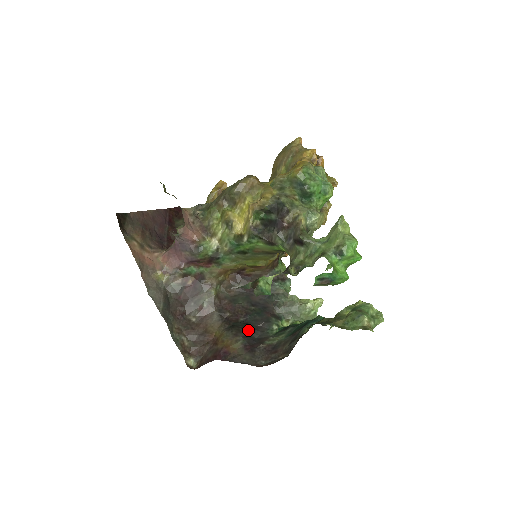
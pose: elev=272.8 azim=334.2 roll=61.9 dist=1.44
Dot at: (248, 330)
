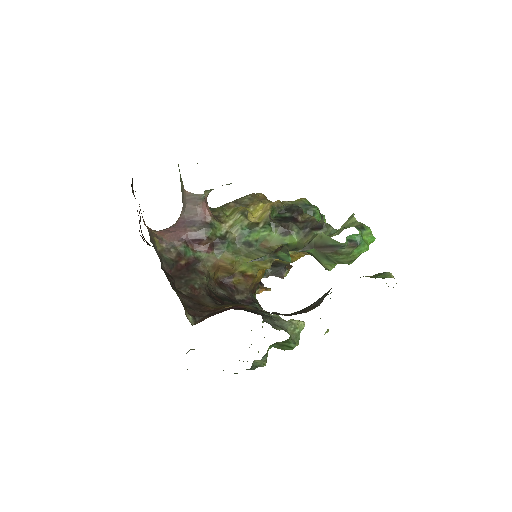
Dot at: occluded
